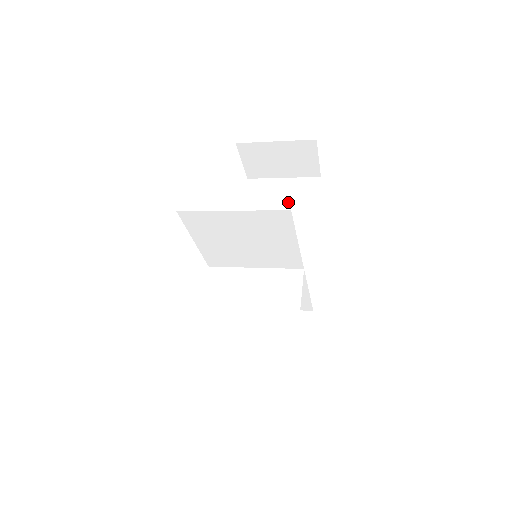
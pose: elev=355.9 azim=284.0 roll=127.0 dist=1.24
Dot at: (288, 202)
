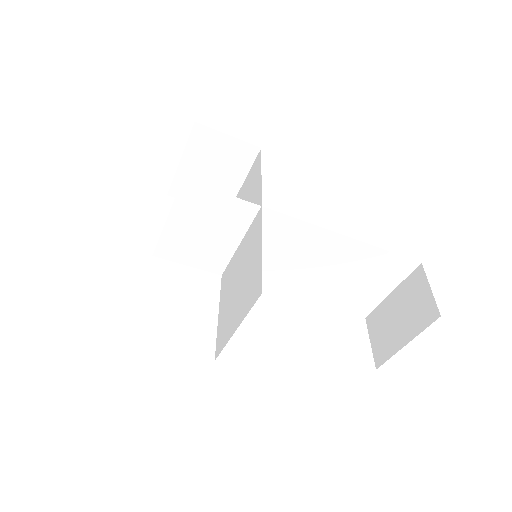
Dot at: occluded
